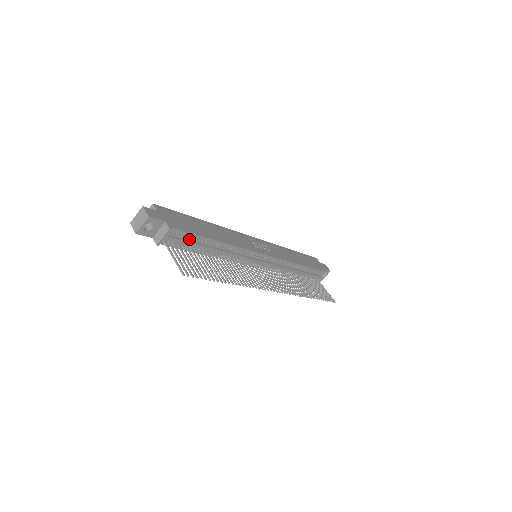
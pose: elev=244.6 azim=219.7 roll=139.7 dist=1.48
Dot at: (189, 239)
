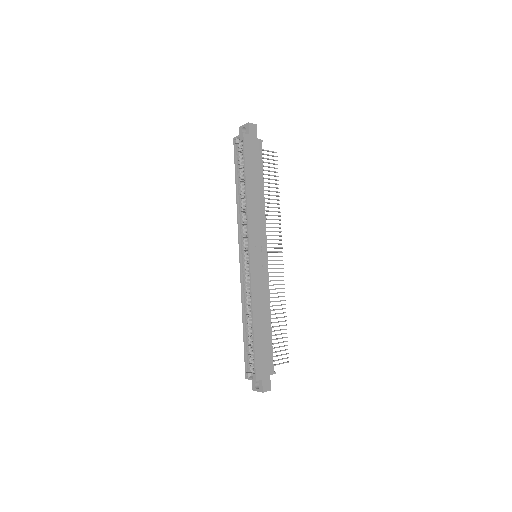
Dot at: occluded
